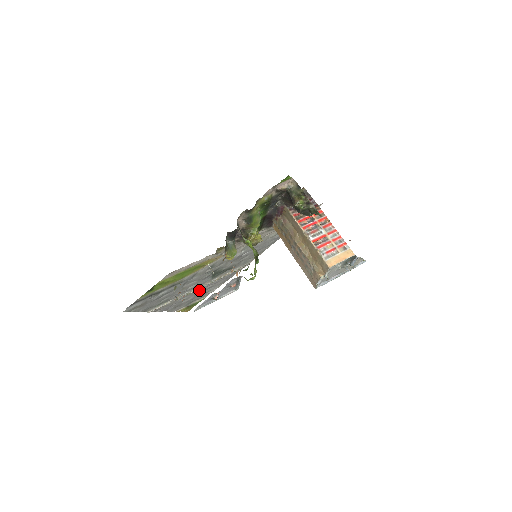
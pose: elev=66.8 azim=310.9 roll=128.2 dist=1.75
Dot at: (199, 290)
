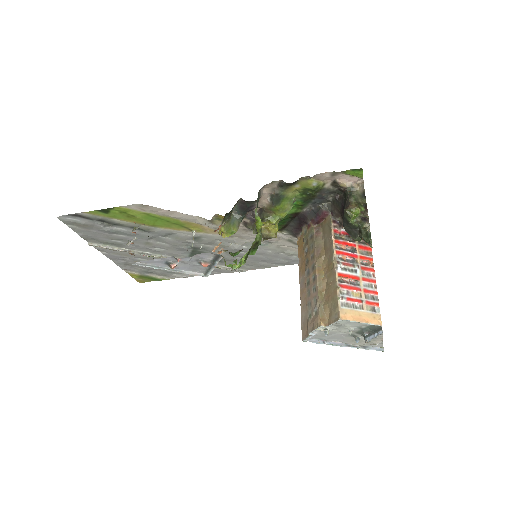
Dot at: occluded
